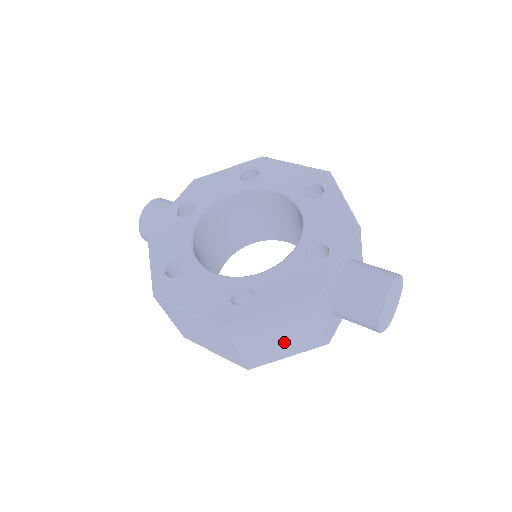
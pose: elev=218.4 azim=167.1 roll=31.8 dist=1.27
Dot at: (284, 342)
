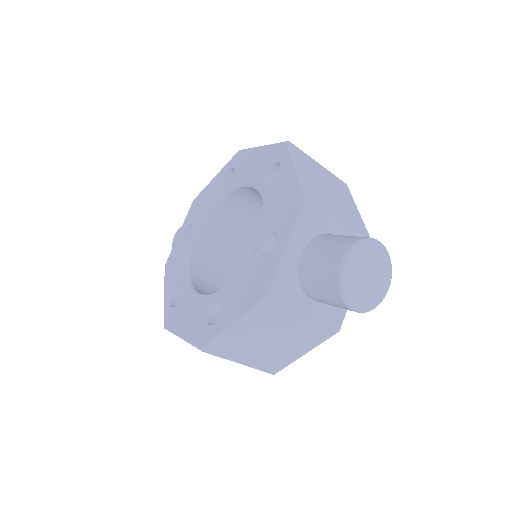
Dot at: (282, 344)
